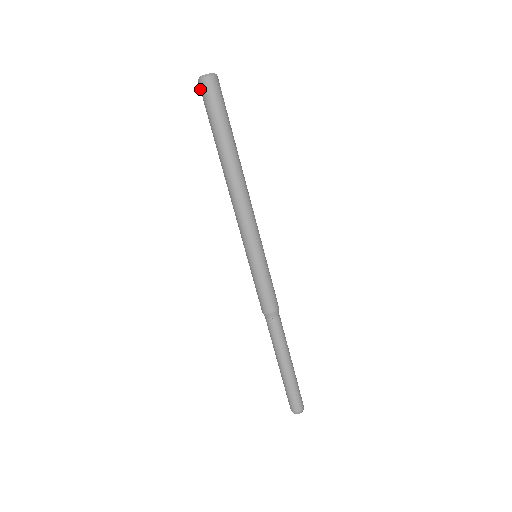
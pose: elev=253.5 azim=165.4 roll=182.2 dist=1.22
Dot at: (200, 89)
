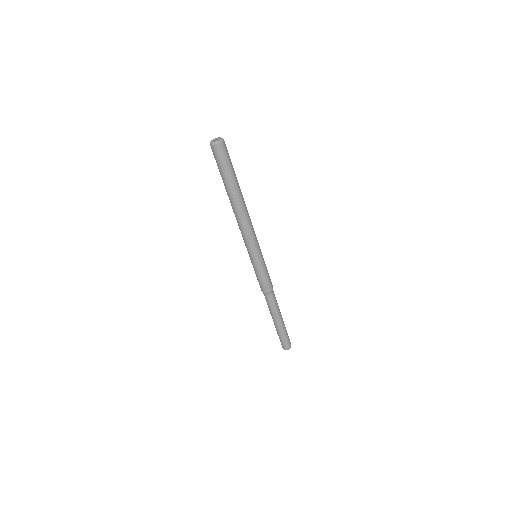
Dot at: (212, 150)
